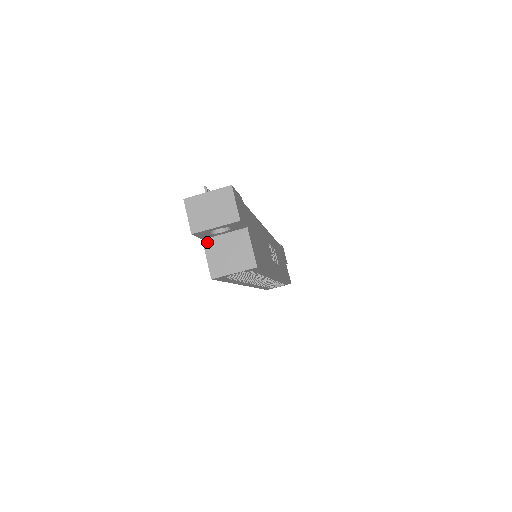
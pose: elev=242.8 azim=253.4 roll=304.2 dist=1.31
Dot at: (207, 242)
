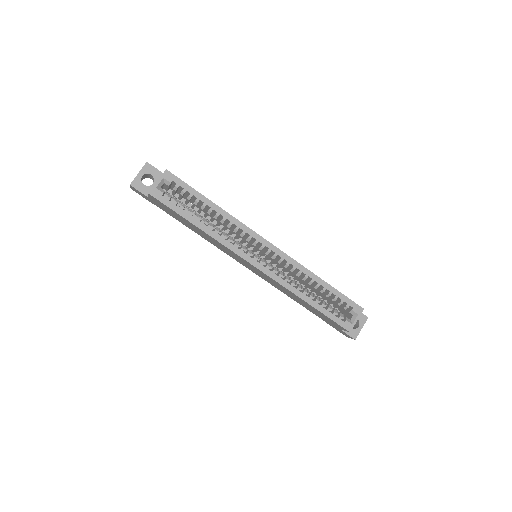
Dot at: occluded
